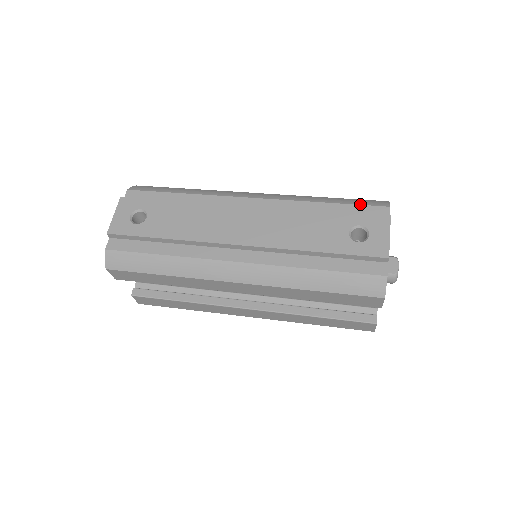
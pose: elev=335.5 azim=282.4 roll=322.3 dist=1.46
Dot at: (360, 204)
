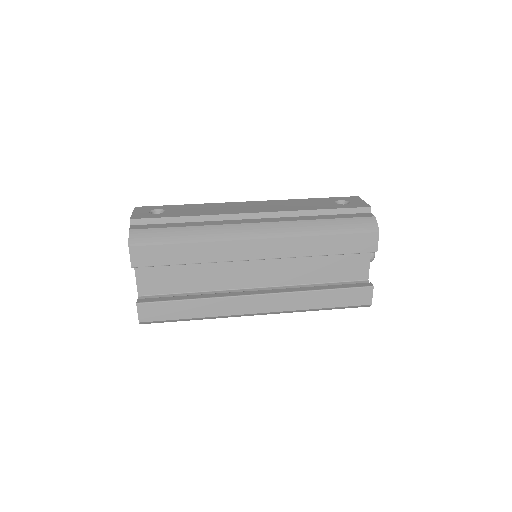
Dot at: occluded
